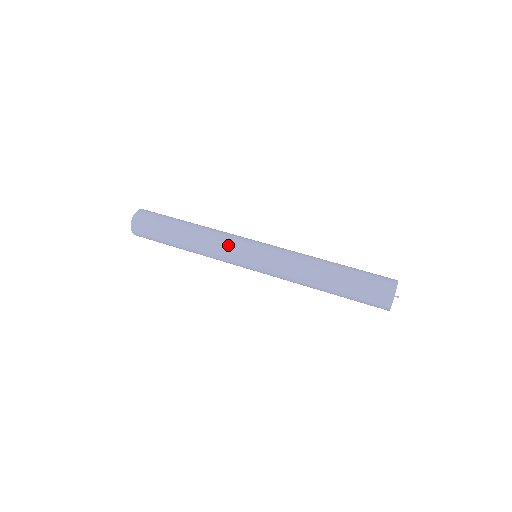
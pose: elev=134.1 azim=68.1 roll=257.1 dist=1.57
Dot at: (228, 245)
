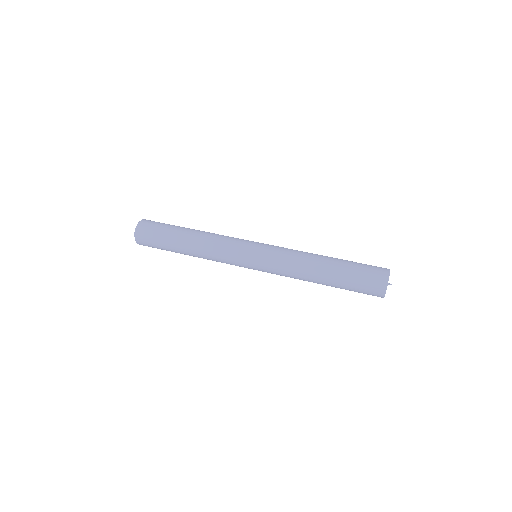
Dot at: (228, 254)
